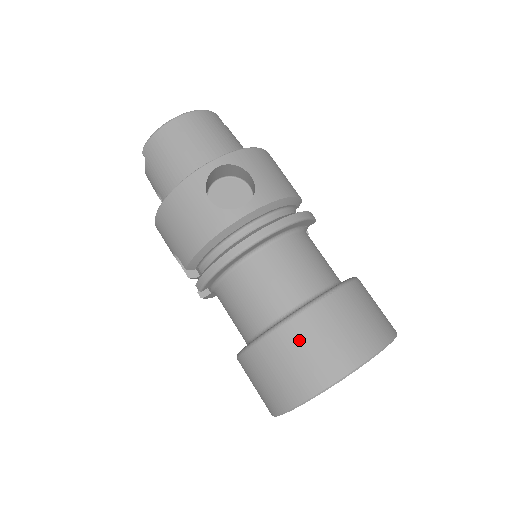
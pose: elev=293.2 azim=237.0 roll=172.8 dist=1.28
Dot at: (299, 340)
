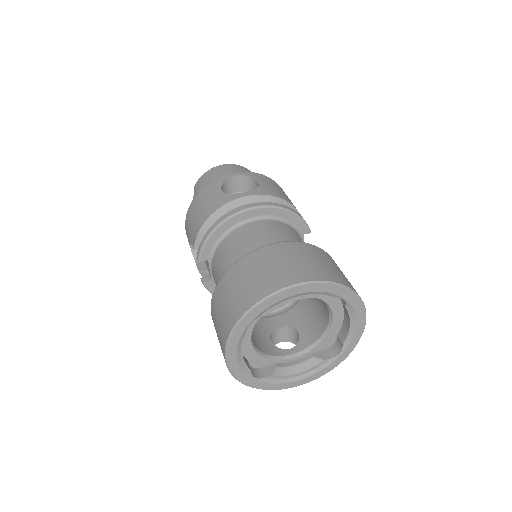
Dot at: (256, 264)
